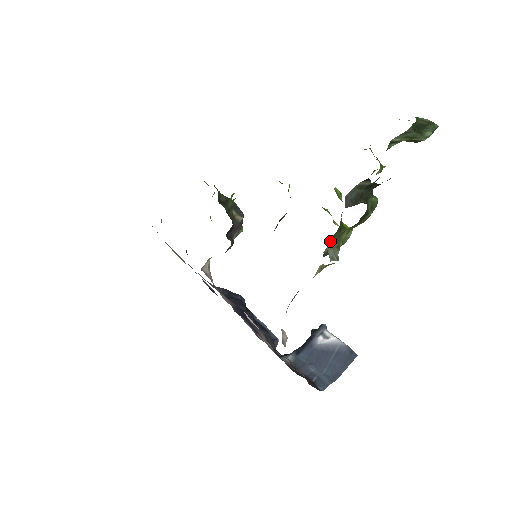
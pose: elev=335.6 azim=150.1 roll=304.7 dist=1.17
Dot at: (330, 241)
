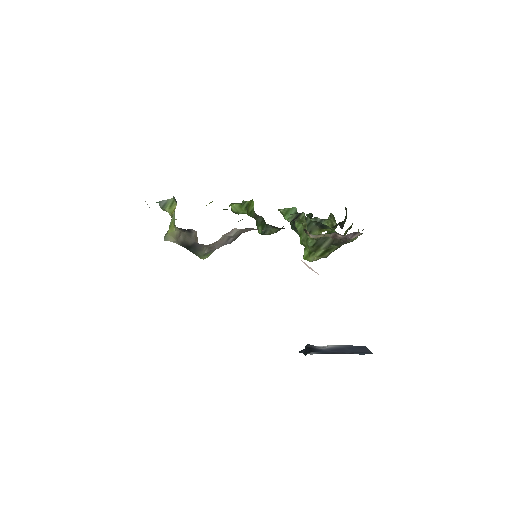
Dot at: occluded
